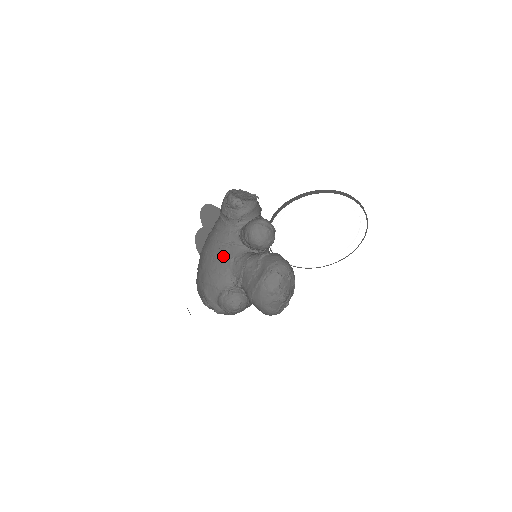
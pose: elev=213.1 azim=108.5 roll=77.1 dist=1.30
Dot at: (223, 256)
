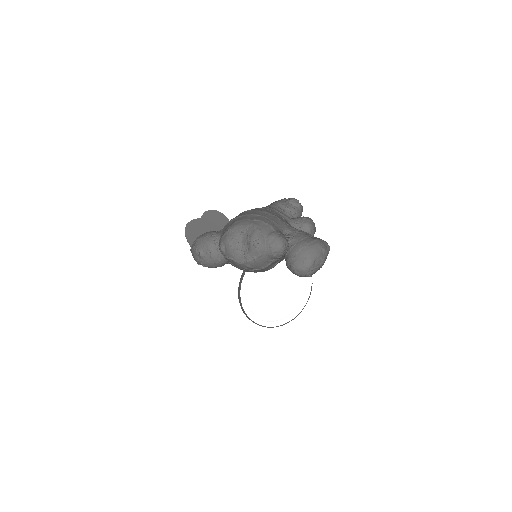
Dot at: (279, 218)
